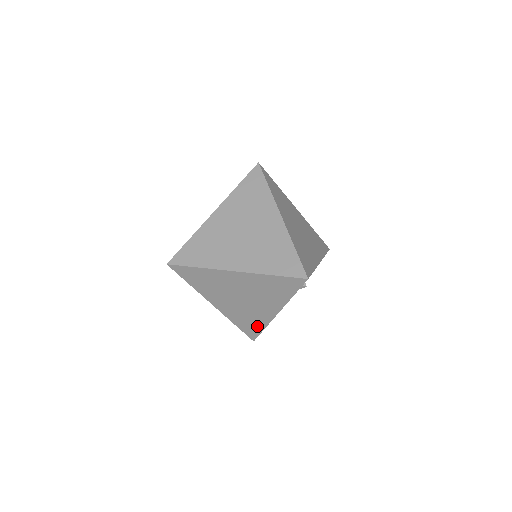
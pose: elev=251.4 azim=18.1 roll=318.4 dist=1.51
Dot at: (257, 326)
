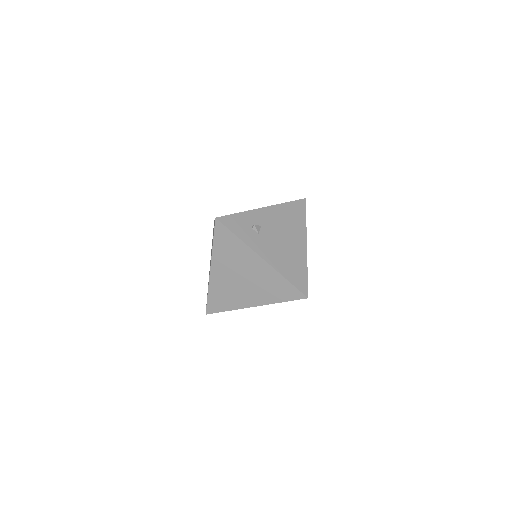
Dot at: (282, 284)
